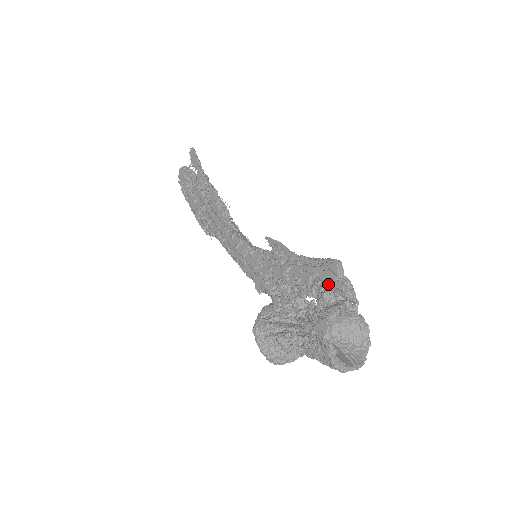
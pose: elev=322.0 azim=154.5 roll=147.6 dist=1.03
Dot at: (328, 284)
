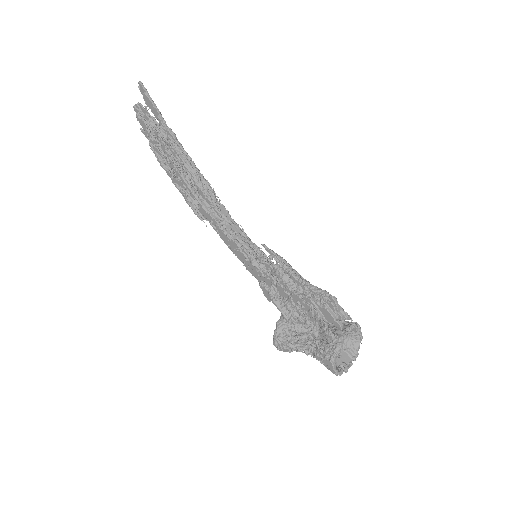
Dot at: (328, 320)
